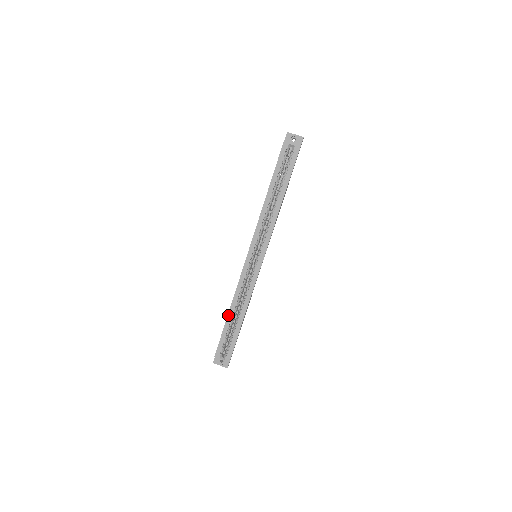
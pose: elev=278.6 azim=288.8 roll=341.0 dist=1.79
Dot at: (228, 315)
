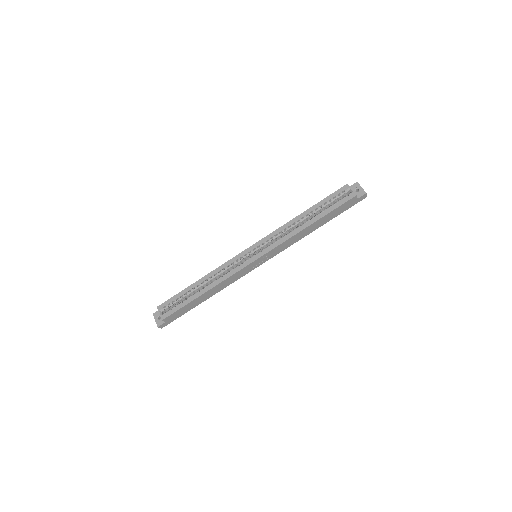
Dot at: (196, 282)
